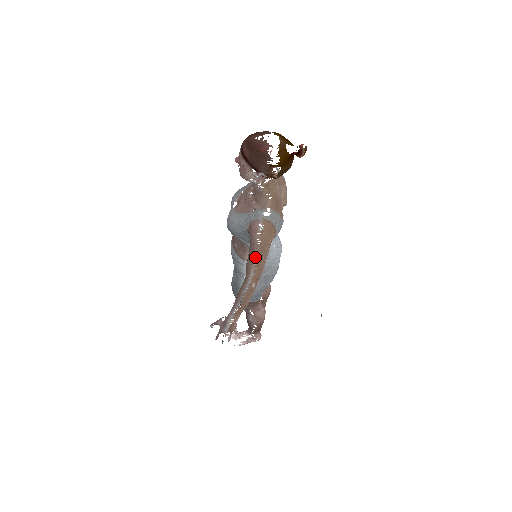
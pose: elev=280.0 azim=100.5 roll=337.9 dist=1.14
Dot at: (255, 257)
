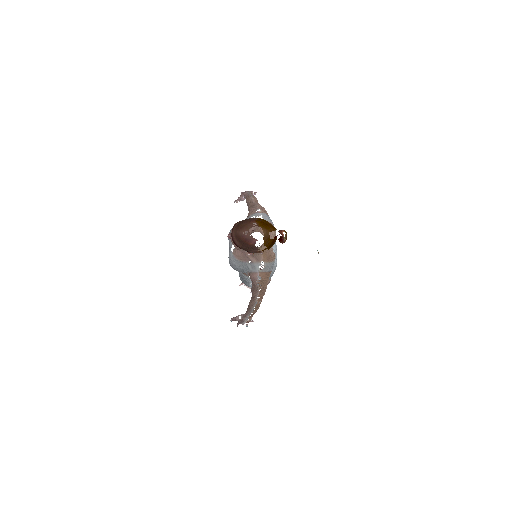
Dot at: occluded
